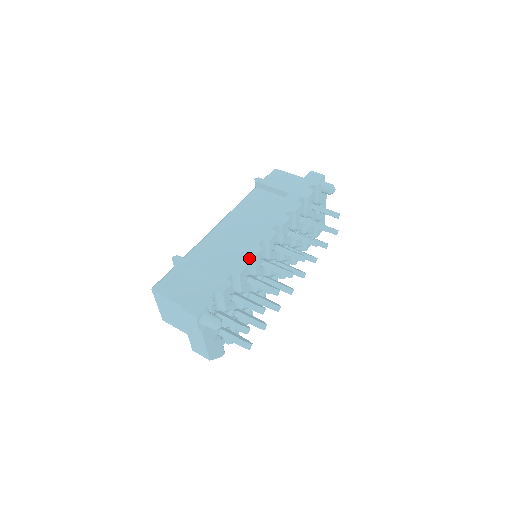
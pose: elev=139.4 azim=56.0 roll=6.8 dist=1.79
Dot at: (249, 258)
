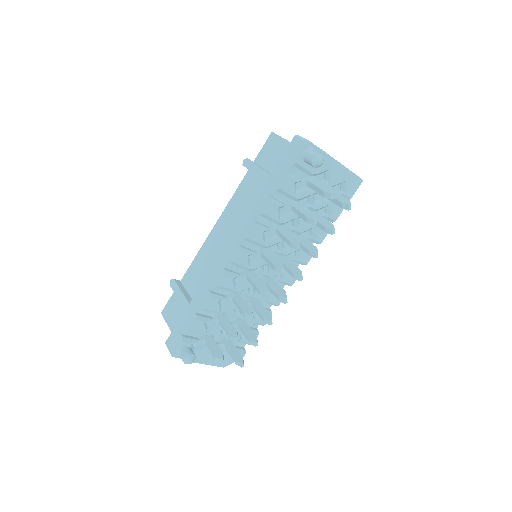
Dot at: (215, 286)
